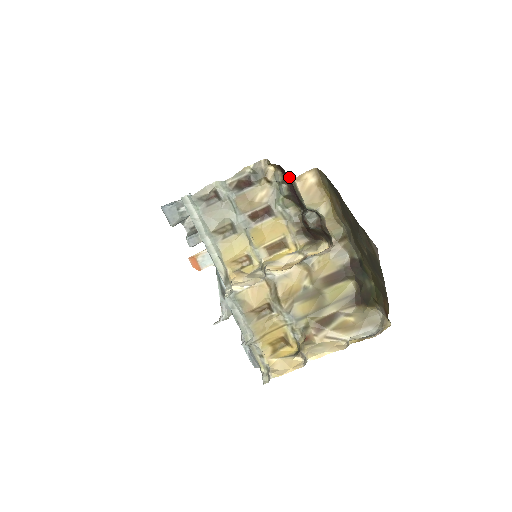
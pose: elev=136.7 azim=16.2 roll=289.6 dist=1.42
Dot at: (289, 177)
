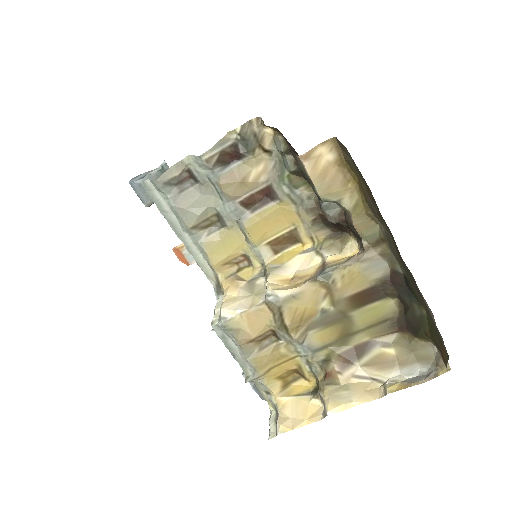
Dot at: (292, 153)
